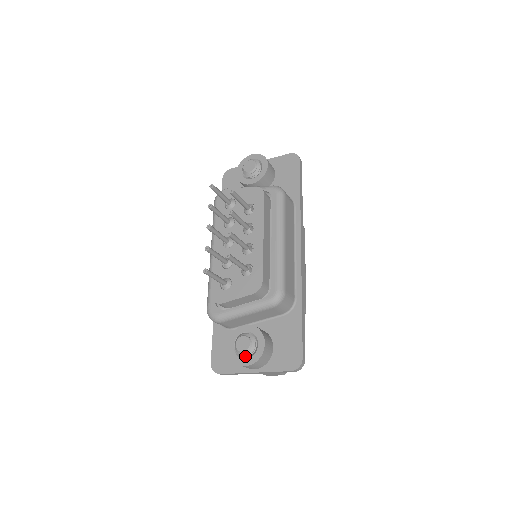
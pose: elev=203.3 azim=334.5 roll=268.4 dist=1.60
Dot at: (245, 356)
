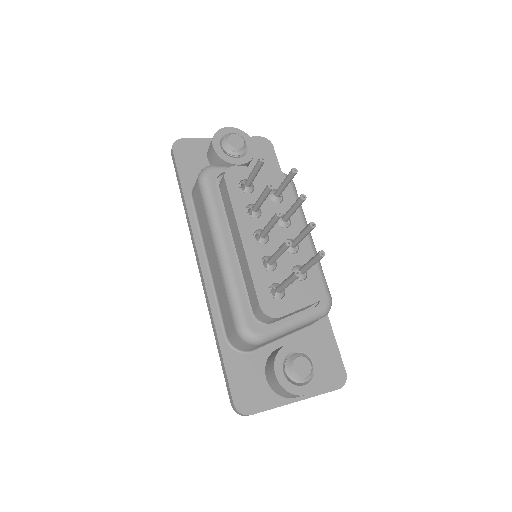
Dot at: (304, 382)
